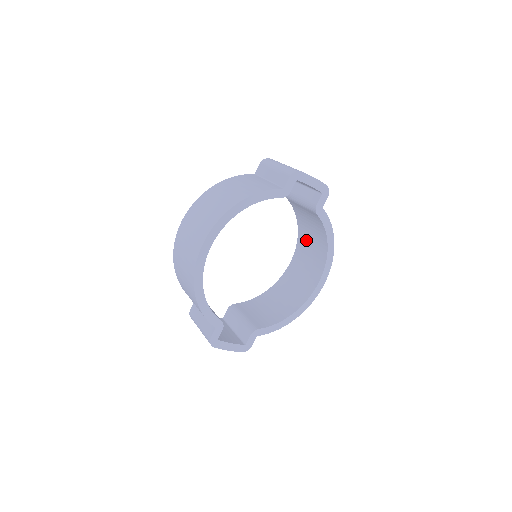
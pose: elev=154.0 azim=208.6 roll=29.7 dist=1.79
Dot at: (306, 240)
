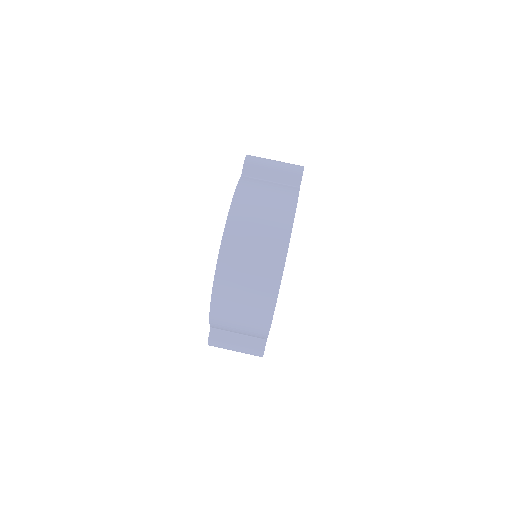
Dot at: occluded
